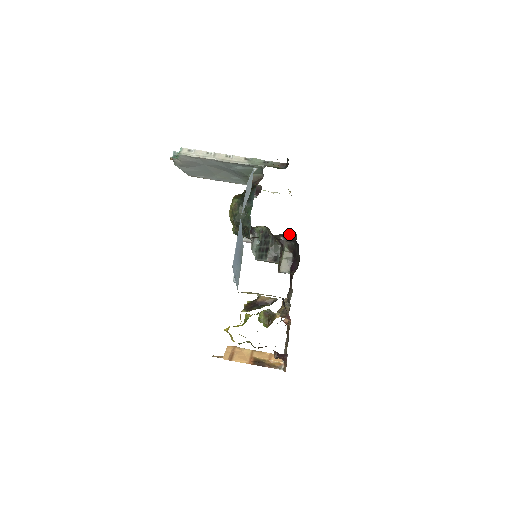
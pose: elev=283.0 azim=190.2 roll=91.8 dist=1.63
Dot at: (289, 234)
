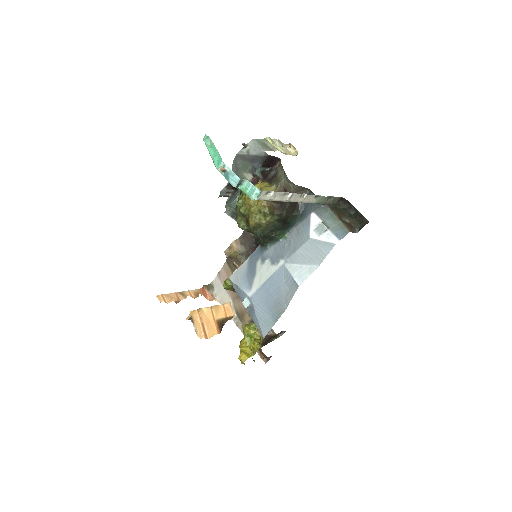
Dot at: occluded
